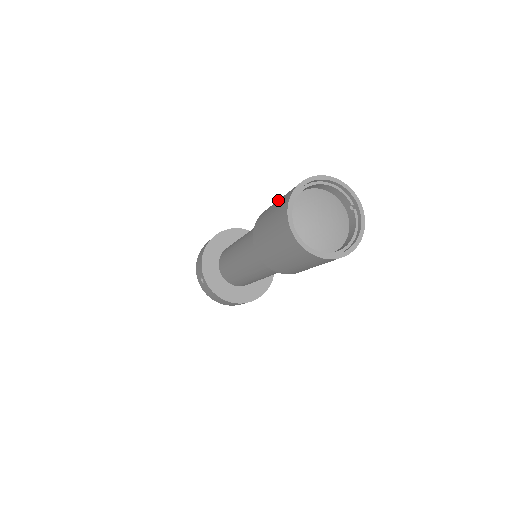
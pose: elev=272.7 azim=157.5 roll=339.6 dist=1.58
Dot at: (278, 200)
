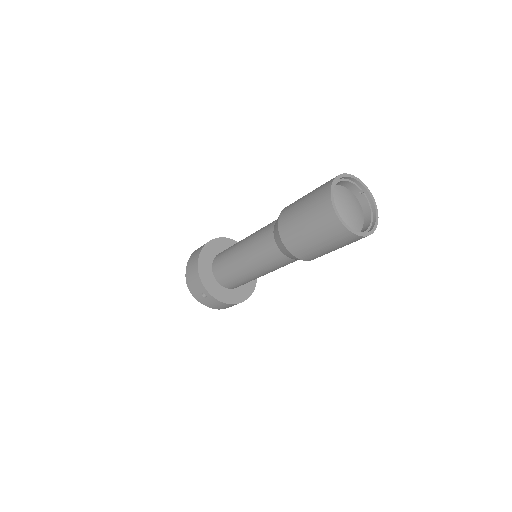
Dot at: (304, 203)
